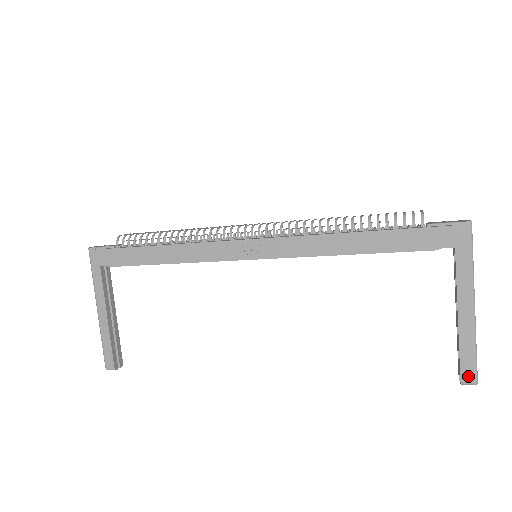
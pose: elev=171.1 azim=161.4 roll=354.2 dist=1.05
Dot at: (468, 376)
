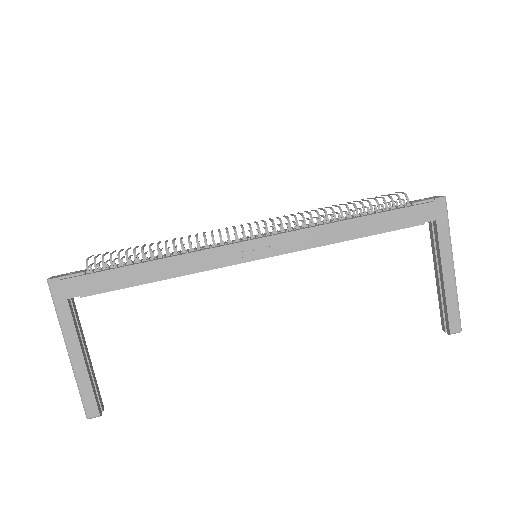
Dot at: (455, 326)
